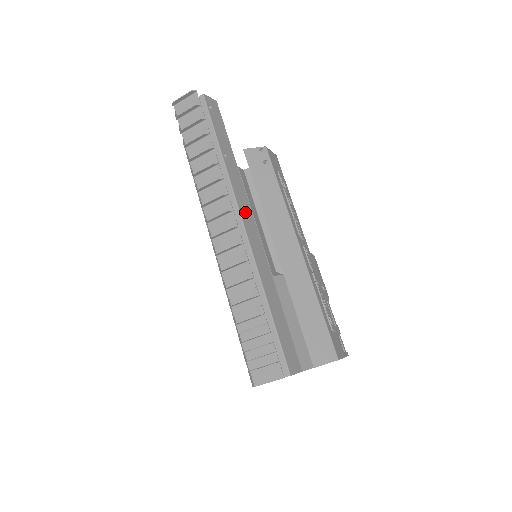
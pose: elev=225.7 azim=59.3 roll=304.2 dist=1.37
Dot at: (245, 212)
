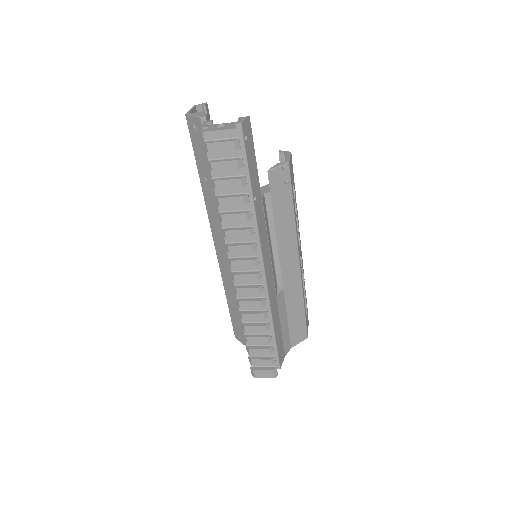
Dot at: (265, 252)
